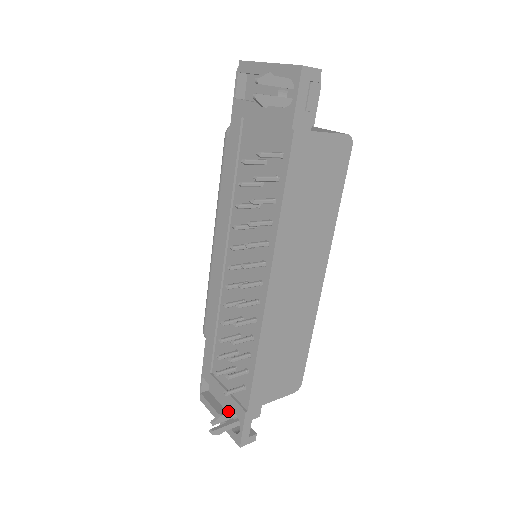
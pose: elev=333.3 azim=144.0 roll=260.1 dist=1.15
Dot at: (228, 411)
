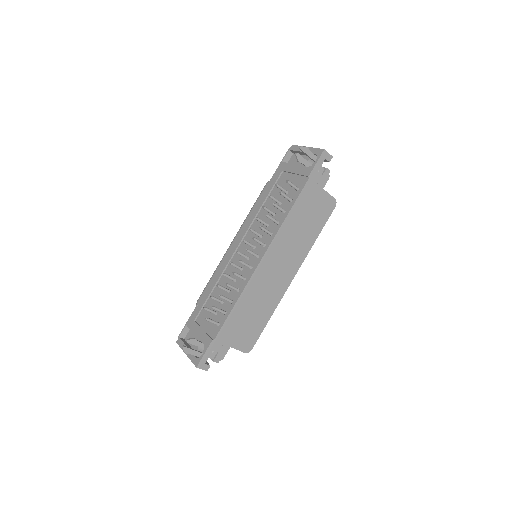
Dot at: (199, 341)
